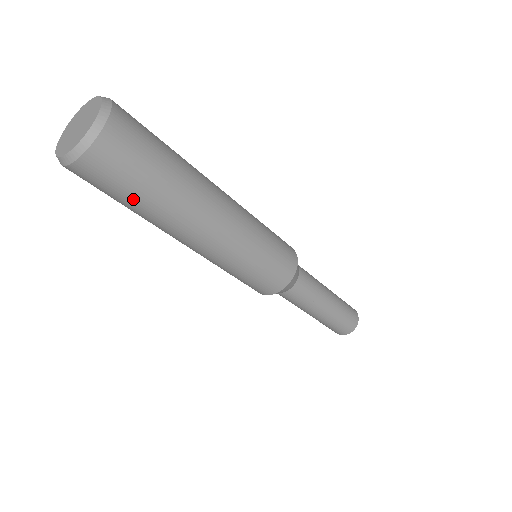
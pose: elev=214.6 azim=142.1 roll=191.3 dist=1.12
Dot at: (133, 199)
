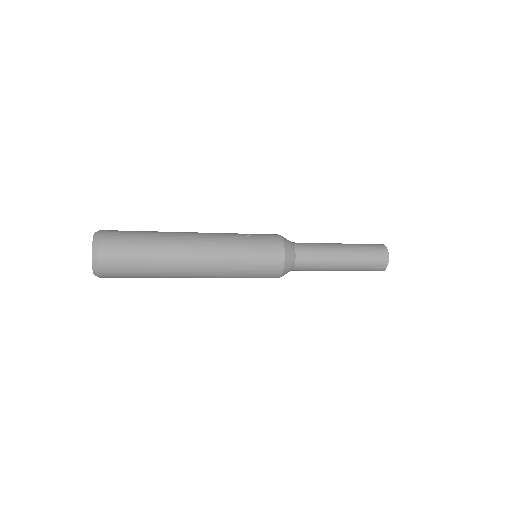
Dot at: (140, 277)
